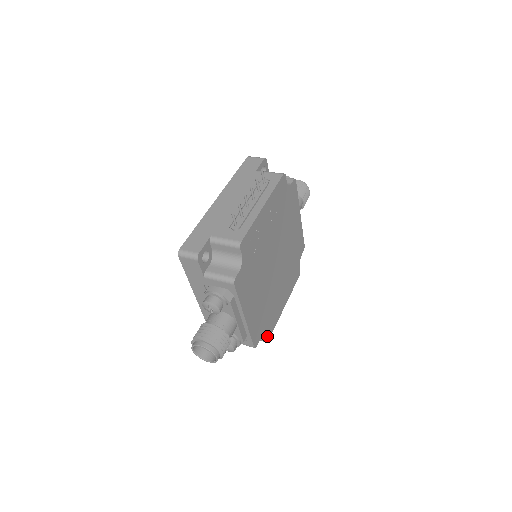
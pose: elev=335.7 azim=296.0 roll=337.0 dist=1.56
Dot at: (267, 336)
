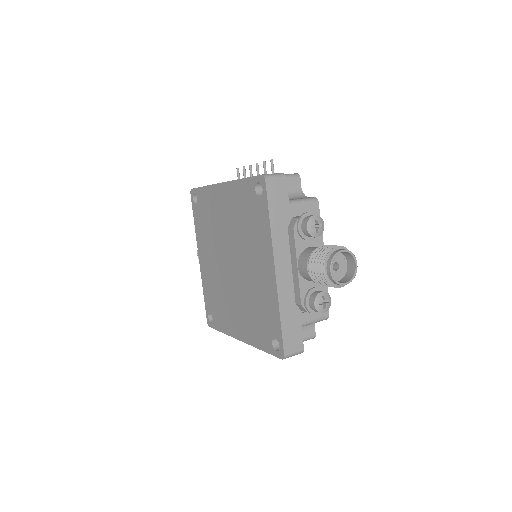
Dot at: occluded
